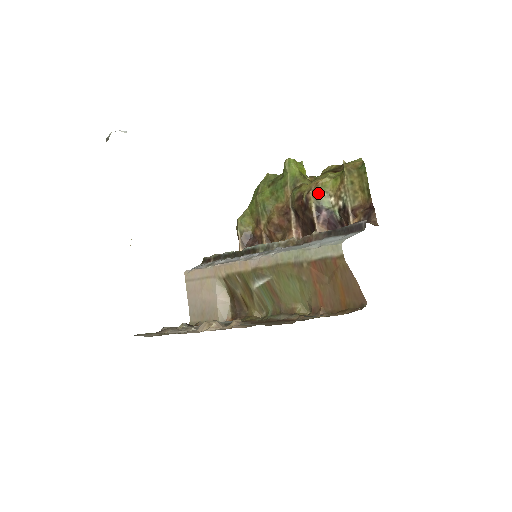
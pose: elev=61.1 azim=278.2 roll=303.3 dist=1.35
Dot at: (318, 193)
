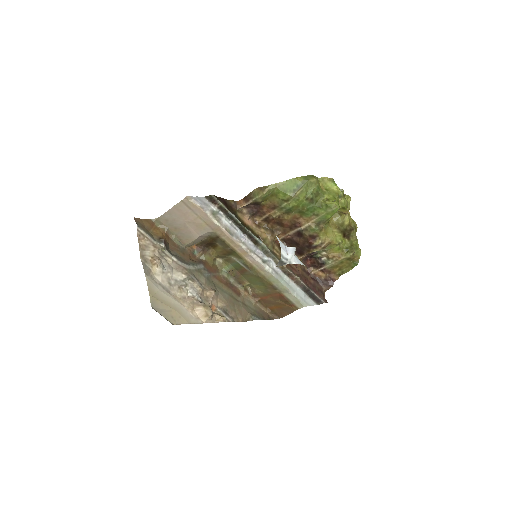
Dot at: (324, 249)
